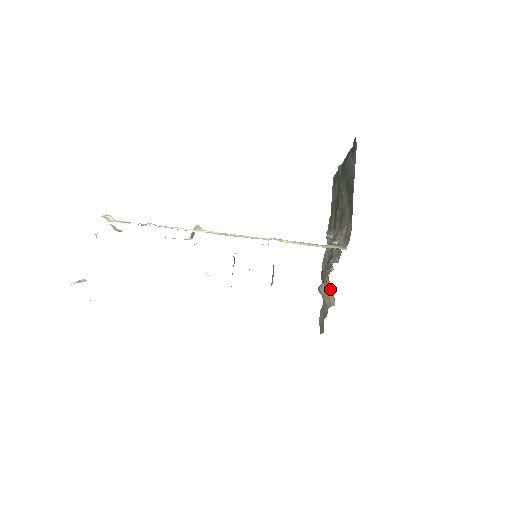
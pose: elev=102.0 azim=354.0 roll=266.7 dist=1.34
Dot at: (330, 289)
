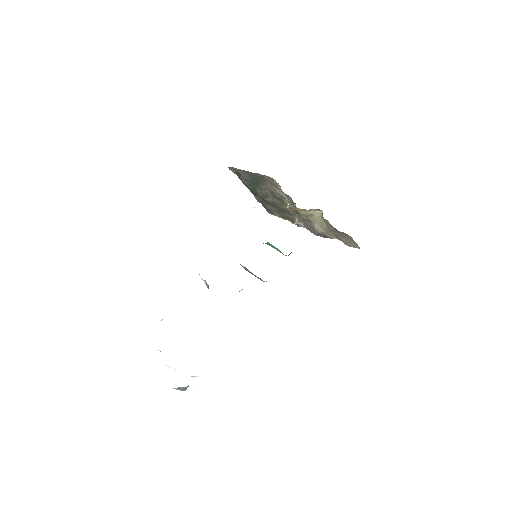
Dot at: (309, 211)
